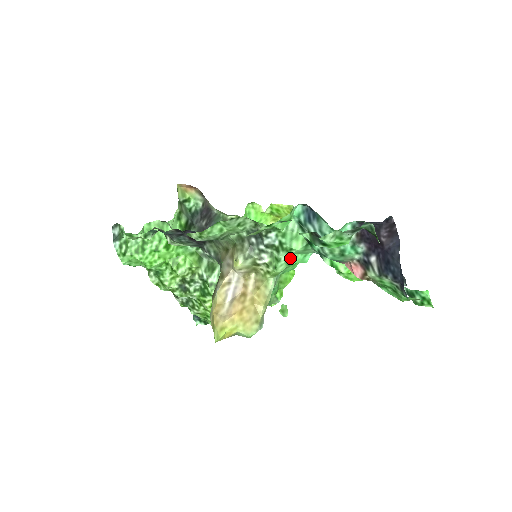
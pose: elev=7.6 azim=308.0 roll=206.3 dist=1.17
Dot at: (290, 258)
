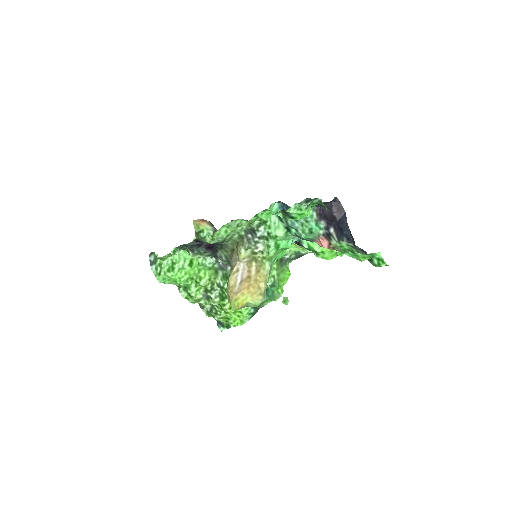
Dot at: (277, 244)
